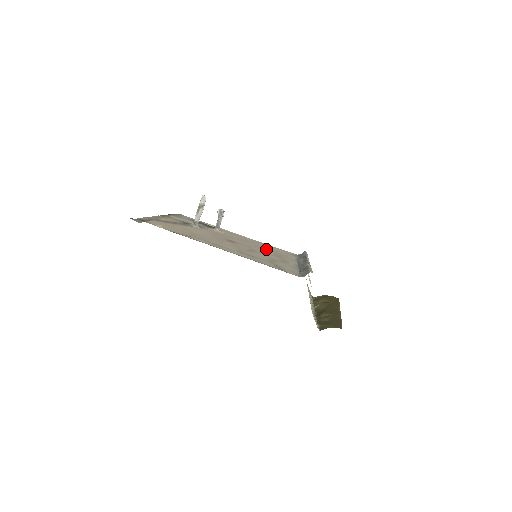
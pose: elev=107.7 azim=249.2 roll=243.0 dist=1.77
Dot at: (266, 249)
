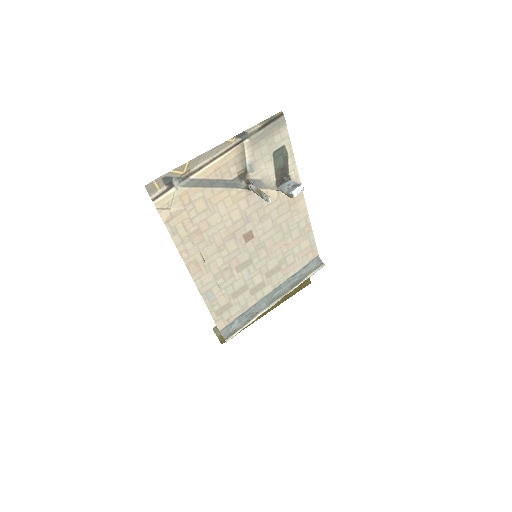
Dot at: (281, 251)
